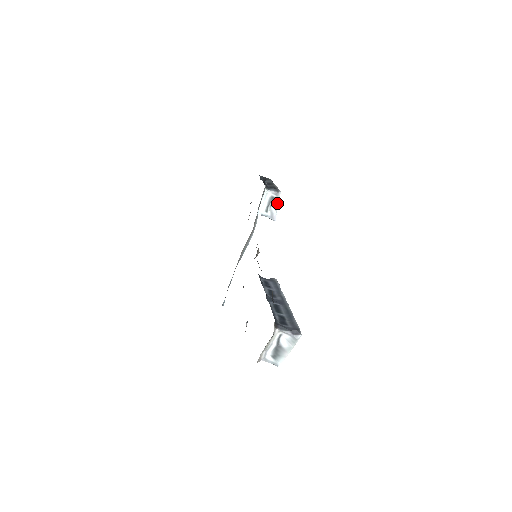
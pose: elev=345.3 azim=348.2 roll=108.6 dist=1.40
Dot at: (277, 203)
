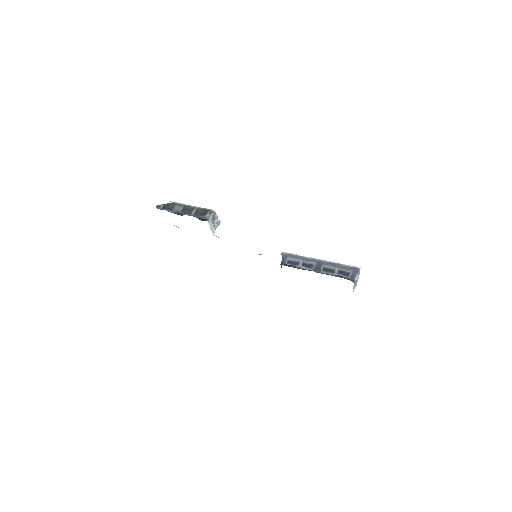
Dot at: (216, 216)
